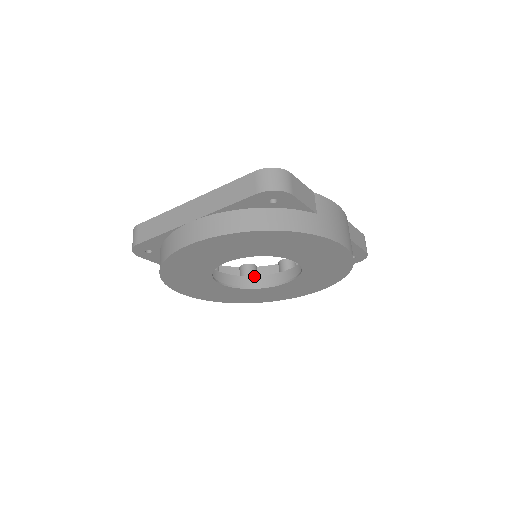
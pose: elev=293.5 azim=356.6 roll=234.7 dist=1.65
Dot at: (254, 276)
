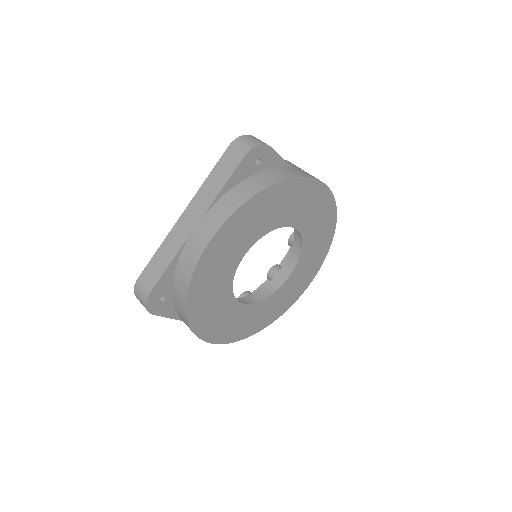
Dot at: occluded
